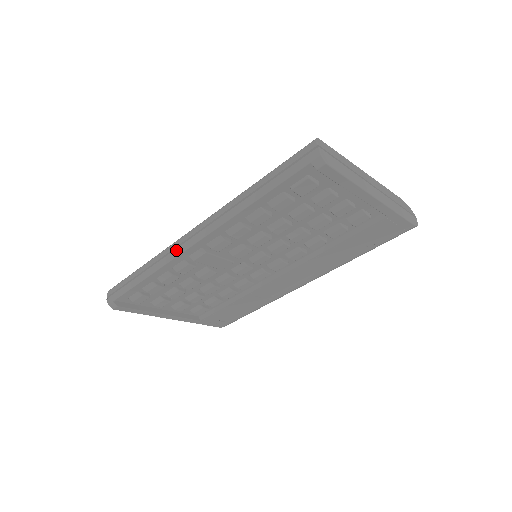
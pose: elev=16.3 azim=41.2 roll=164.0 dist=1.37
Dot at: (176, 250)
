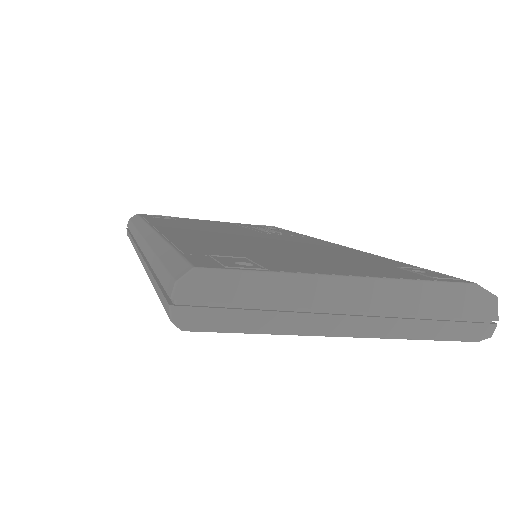
Dot at: (136, 246)
